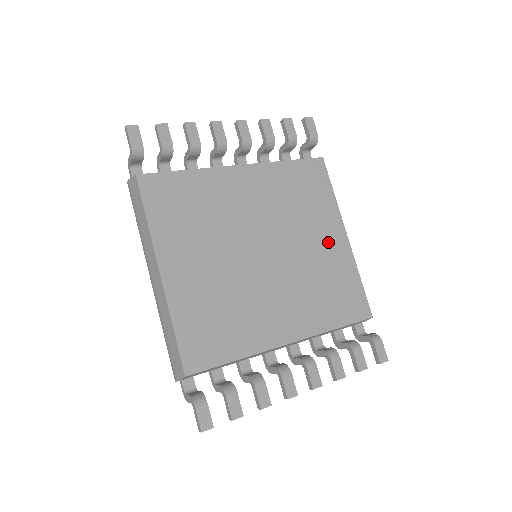
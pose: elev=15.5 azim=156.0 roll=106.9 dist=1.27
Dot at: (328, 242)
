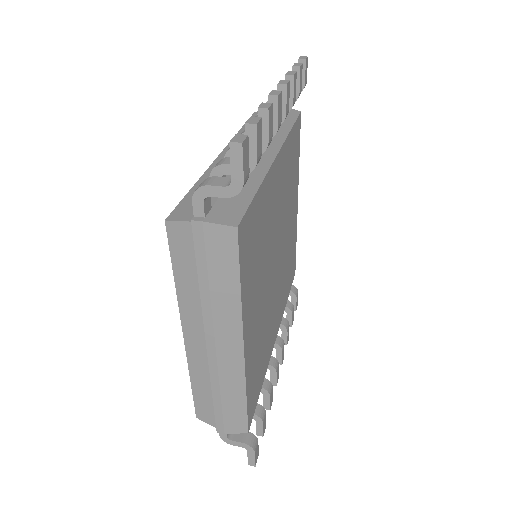
Dot at: (293, 217)
